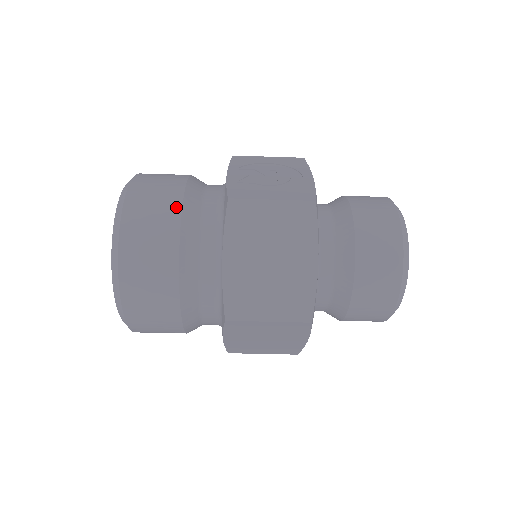
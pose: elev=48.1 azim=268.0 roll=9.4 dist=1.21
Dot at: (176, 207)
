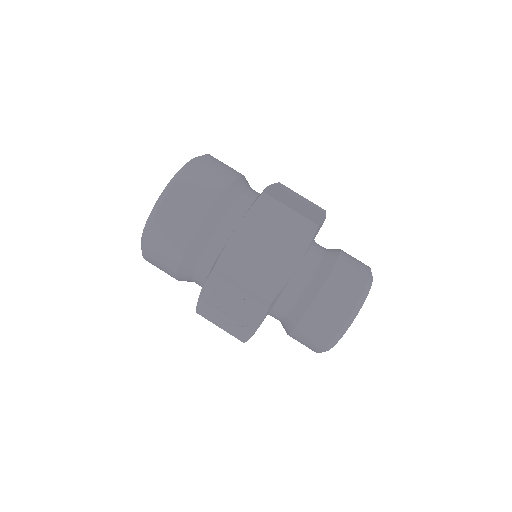
Dot at: occluded
